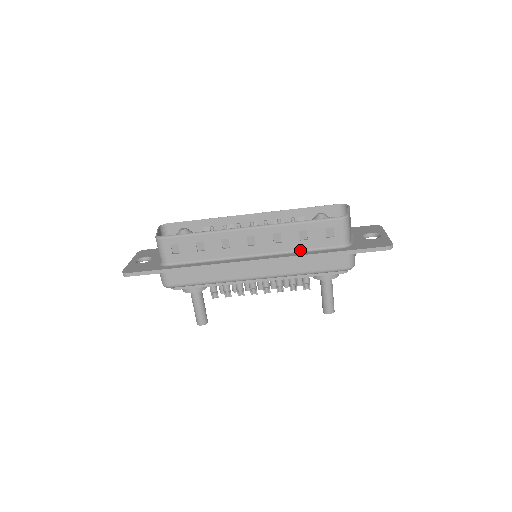
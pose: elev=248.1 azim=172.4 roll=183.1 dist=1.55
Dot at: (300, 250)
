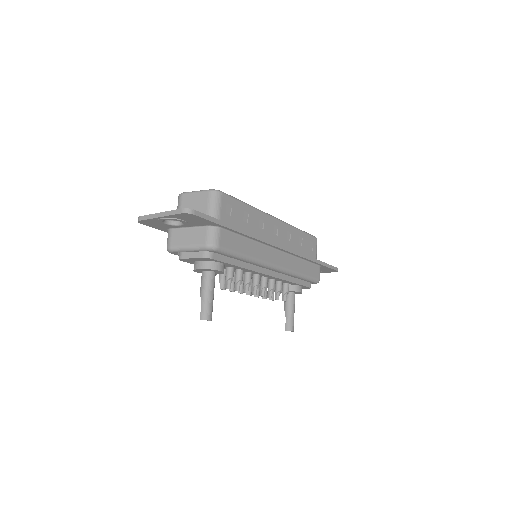
Dot at: occluded
